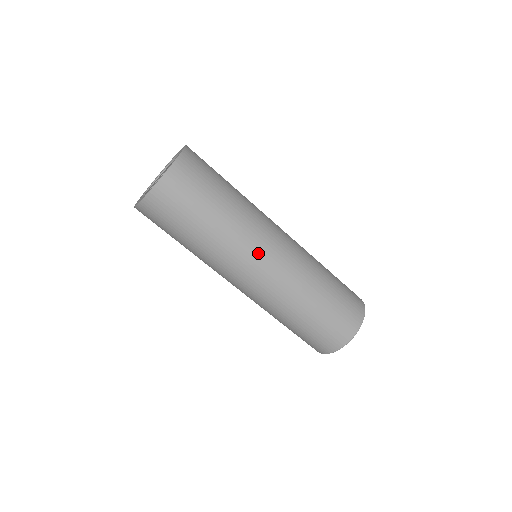
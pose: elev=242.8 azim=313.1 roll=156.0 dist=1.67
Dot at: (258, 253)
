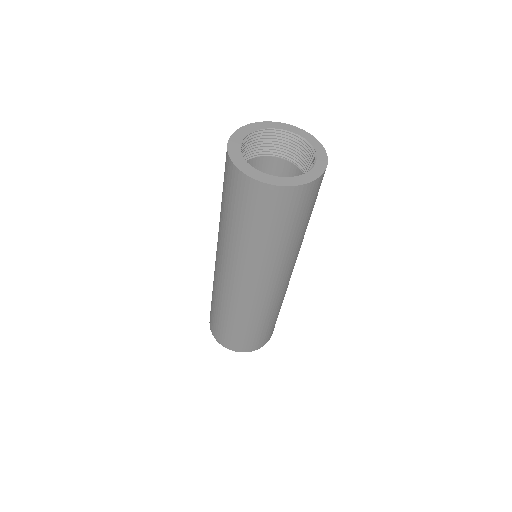
Dot at: (245, 277)
